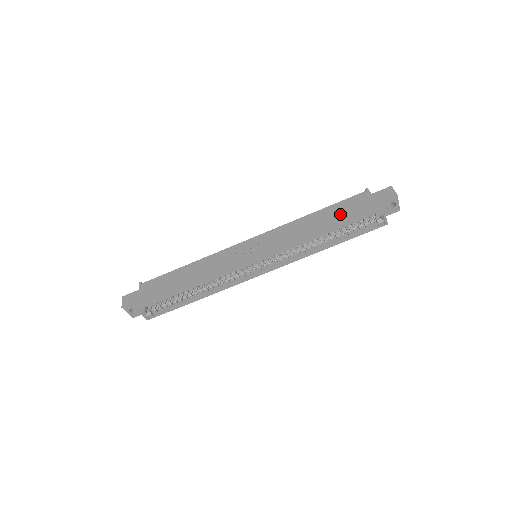
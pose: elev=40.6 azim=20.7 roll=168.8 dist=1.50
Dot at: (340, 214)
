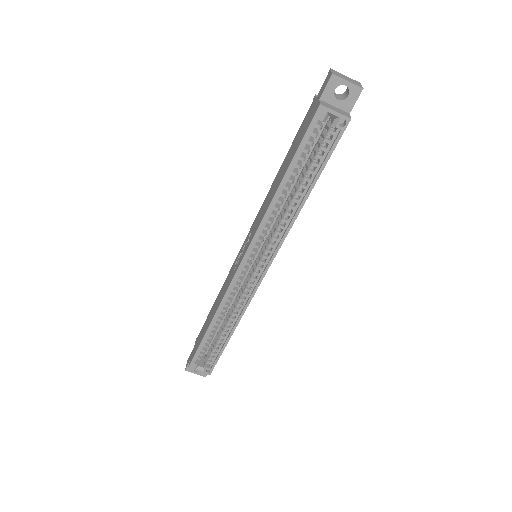
Dot at: (292, 150)
